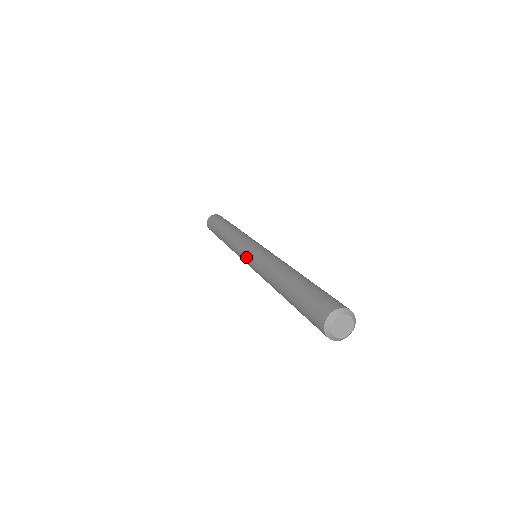
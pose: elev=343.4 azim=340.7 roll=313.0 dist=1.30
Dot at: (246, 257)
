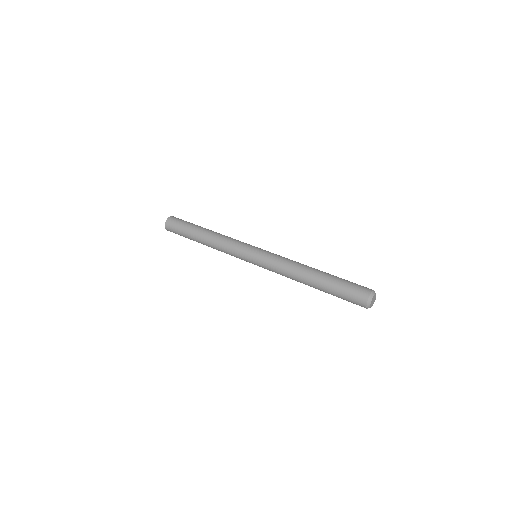
Dot at: (257, 252)
